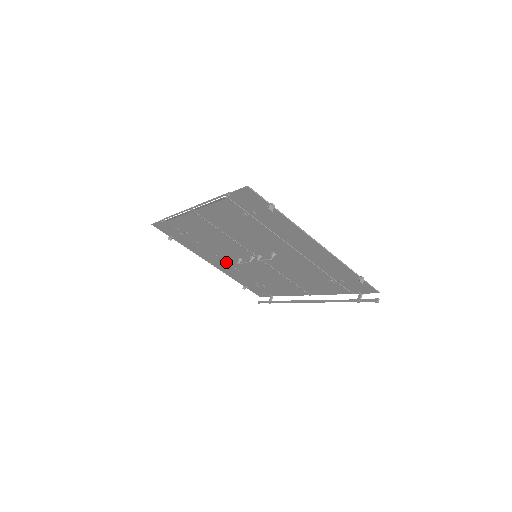
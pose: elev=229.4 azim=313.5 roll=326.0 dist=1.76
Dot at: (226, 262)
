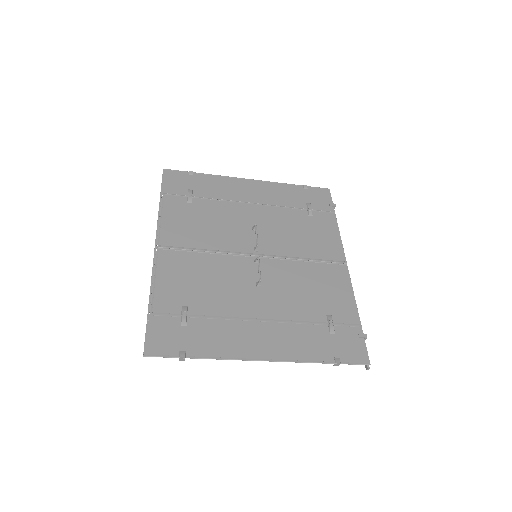
Dot at: (254, 204)
